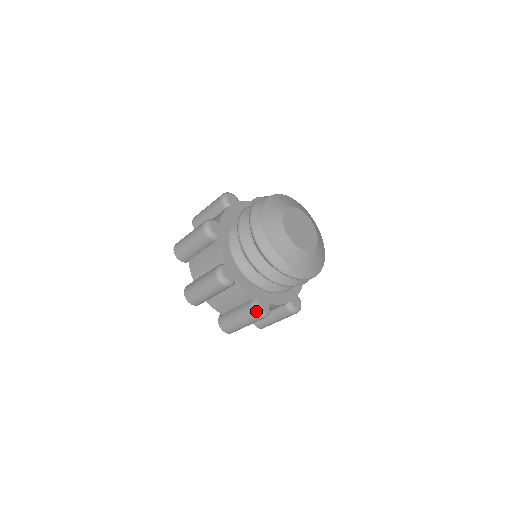
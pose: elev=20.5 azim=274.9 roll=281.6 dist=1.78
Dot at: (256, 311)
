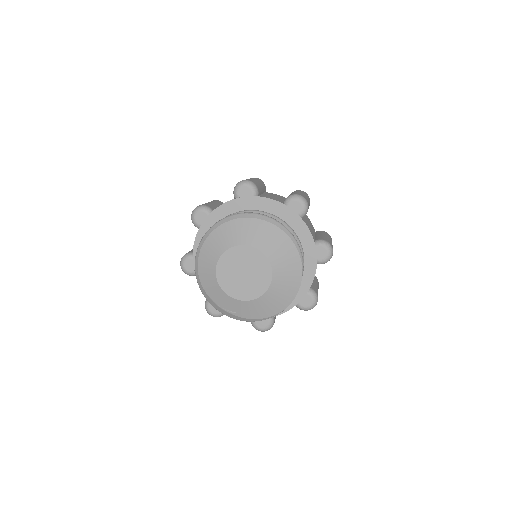
Dot at: (256, 329)
